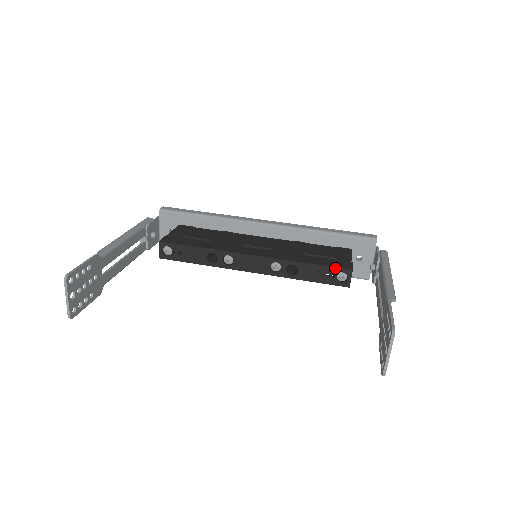
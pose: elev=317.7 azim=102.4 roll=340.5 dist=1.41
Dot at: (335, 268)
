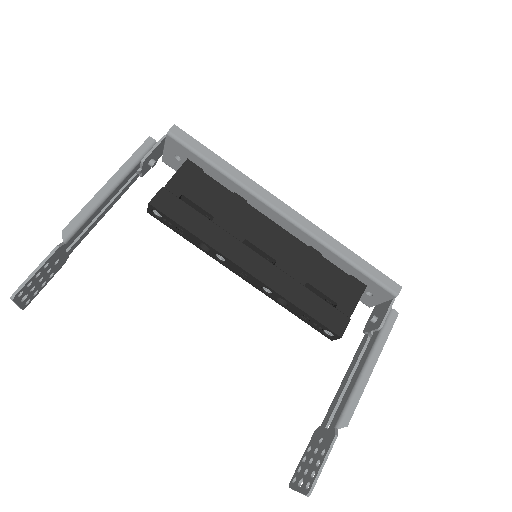
Dot at: (325, 327)
